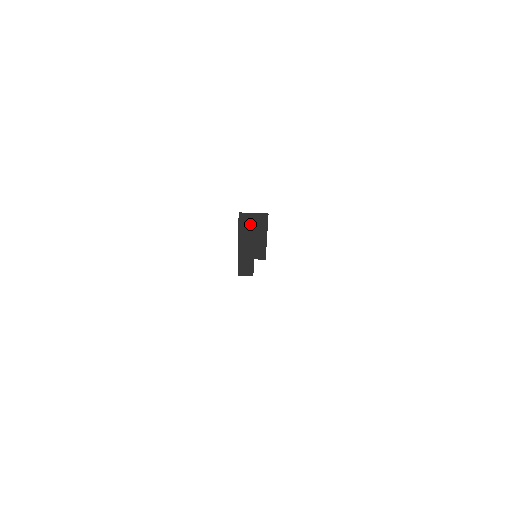
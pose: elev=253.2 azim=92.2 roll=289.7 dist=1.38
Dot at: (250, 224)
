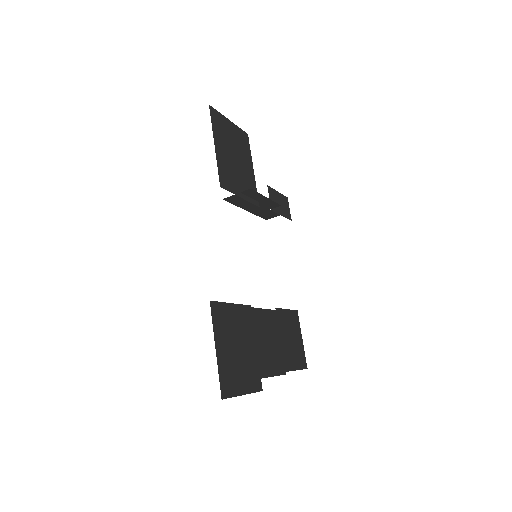
Dot at: (241, 199)
